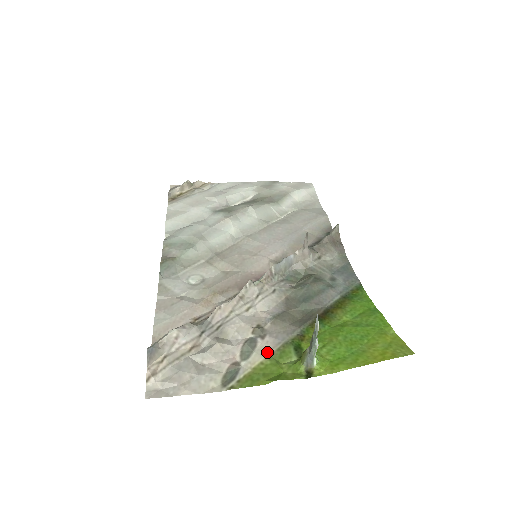
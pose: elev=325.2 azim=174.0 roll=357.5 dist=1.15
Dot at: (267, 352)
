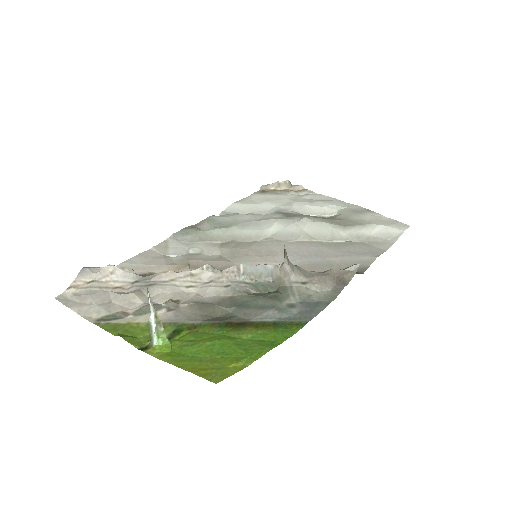
Dot at: occluded
